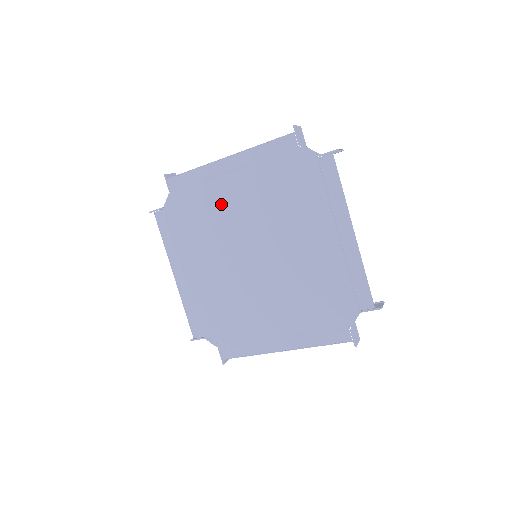
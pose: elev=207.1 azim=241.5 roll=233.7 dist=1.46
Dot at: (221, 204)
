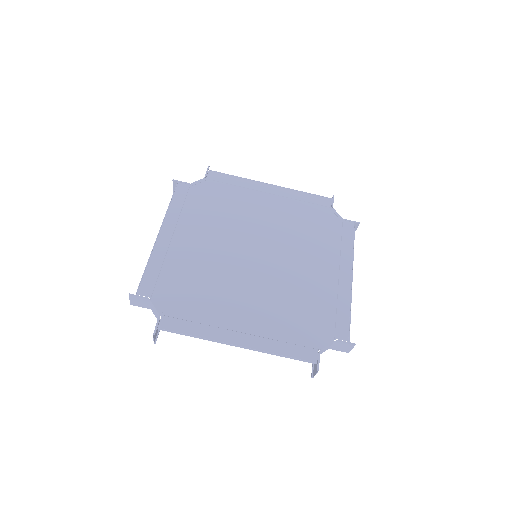
Dot at: (247, 207)
